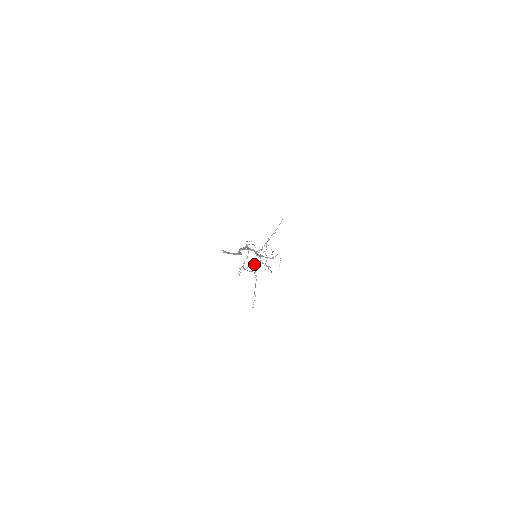
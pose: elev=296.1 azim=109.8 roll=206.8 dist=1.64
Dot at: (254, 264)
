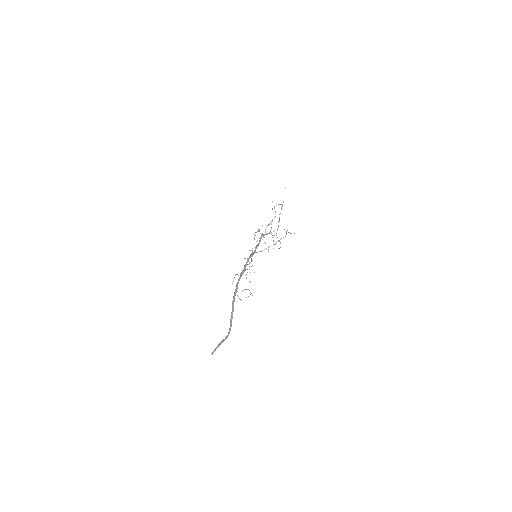
Dot at: occluded
